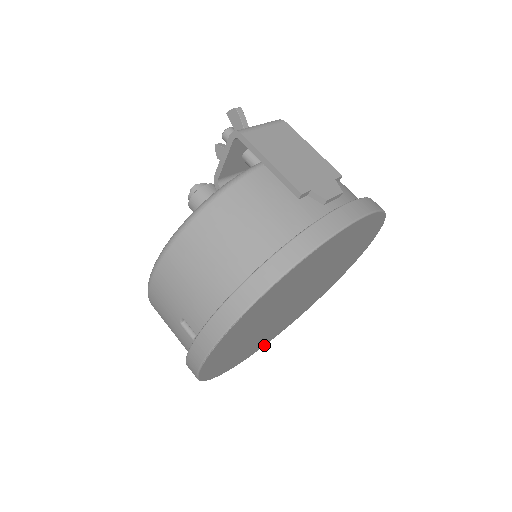
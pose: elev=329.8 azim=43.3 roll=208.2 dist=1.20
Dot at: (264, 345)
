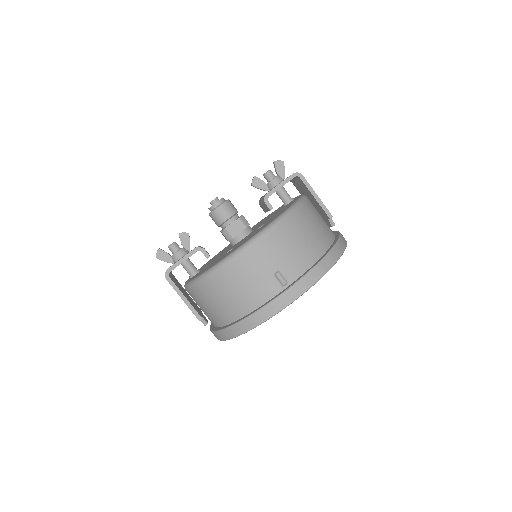
Dot at: occluded
